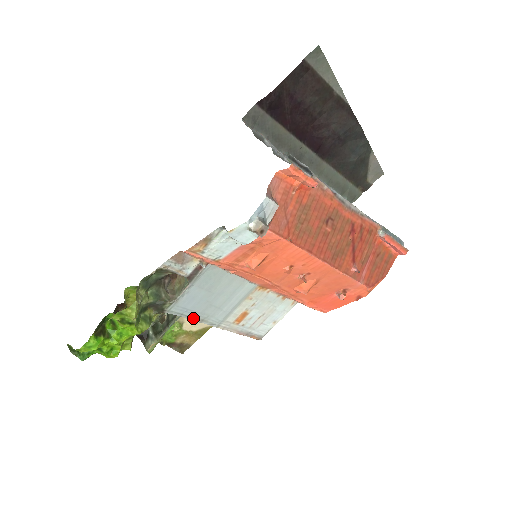
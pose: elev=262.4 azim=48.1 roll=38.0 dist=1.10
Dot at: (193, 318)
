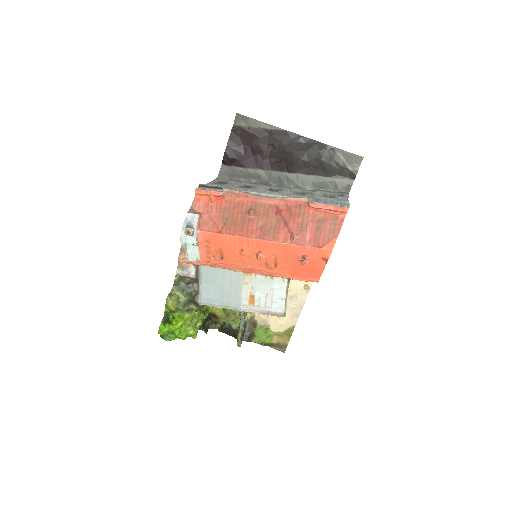
Dot at: (219, 306)
